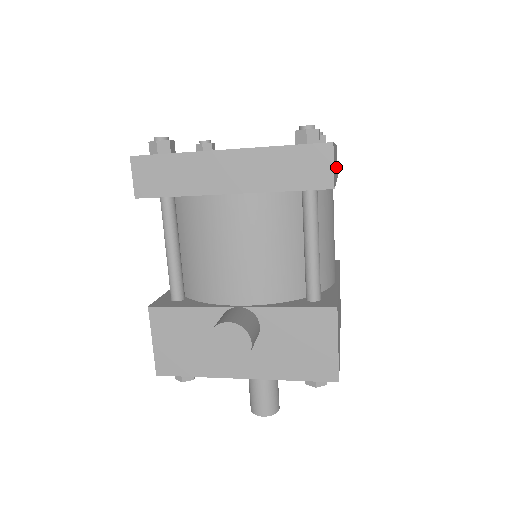
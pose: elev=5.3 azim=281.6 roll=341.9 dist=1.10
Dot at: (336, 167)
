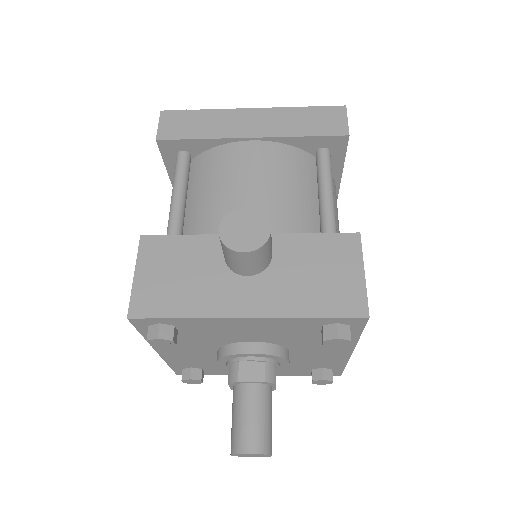
Dot at: occluded
